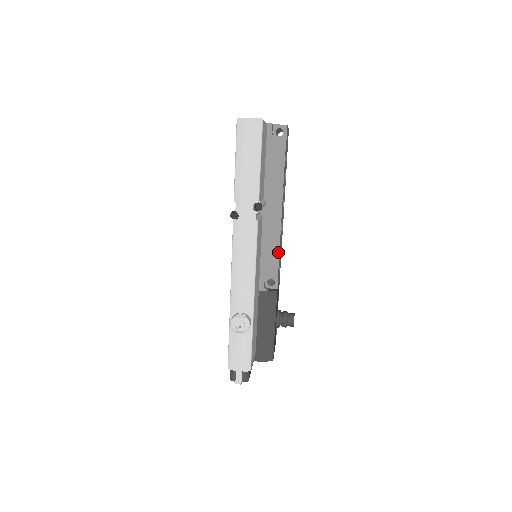
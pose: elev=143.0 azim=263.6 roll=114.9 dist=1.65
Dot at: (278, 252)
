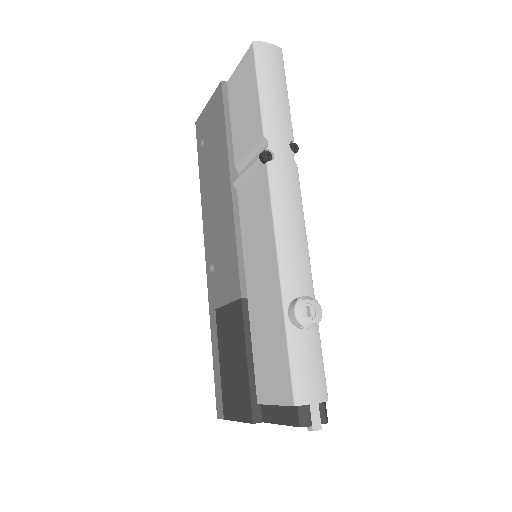
Dot at: occluded
